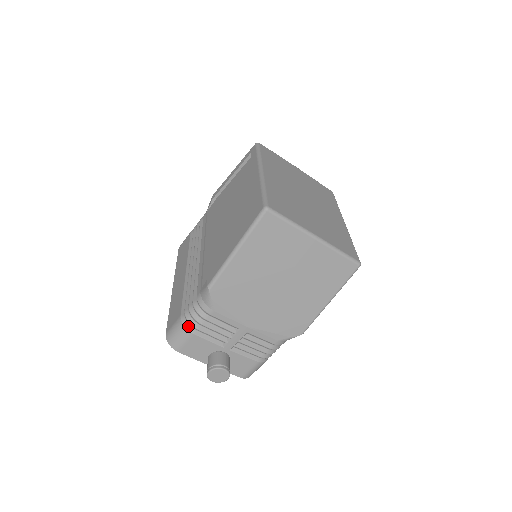
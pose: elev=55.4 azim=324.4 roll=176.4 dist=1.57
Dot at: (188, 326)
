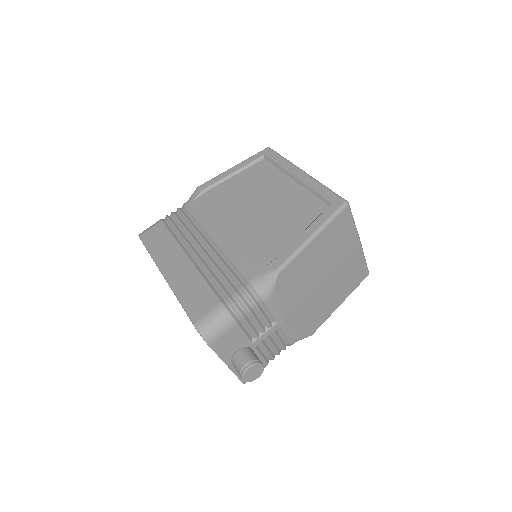
Dot at: (233, 314)
